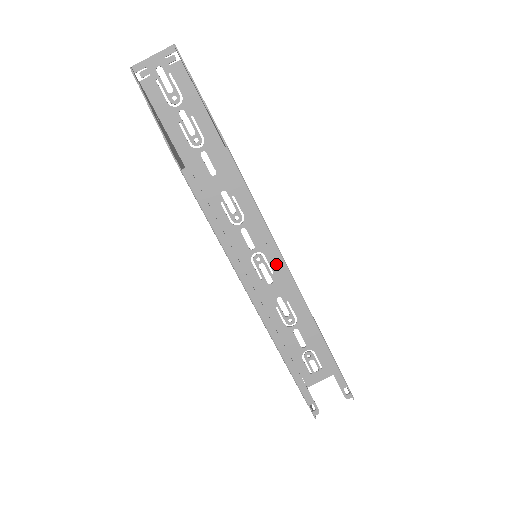
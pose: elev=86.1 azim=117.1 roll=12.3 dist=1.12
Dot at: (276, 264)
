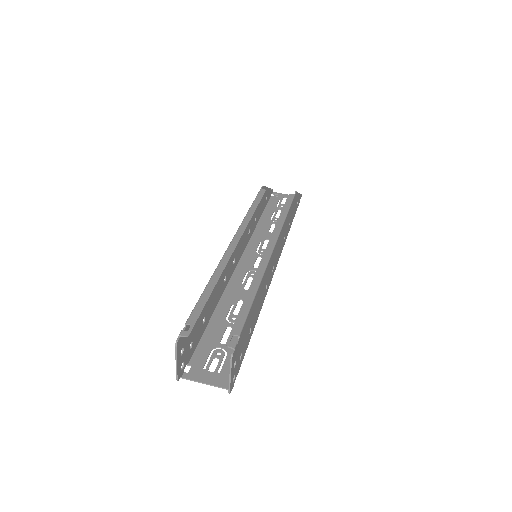
Dot at: occluded
